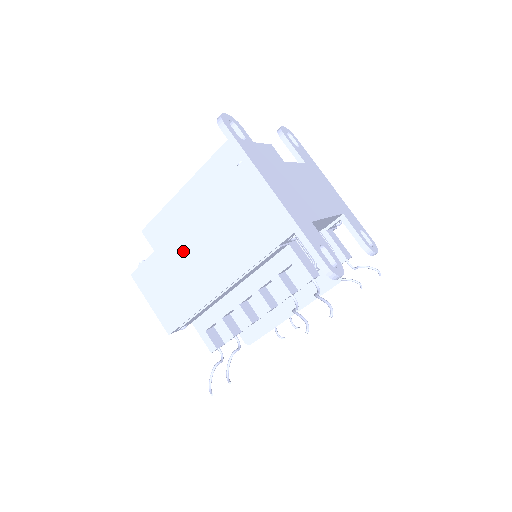
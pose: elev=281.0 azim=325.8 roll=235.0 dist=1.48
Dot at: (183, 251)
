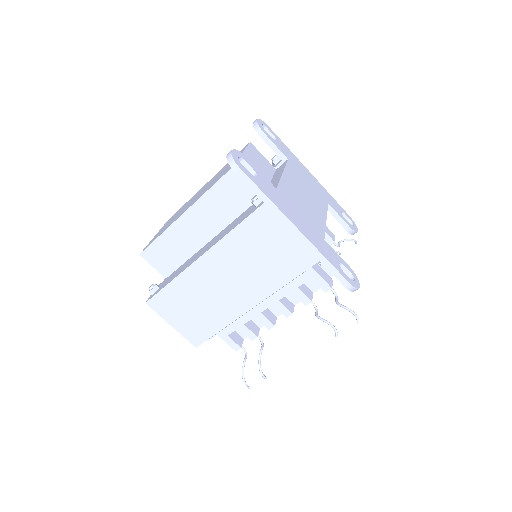
Dot at: (204, 280)
